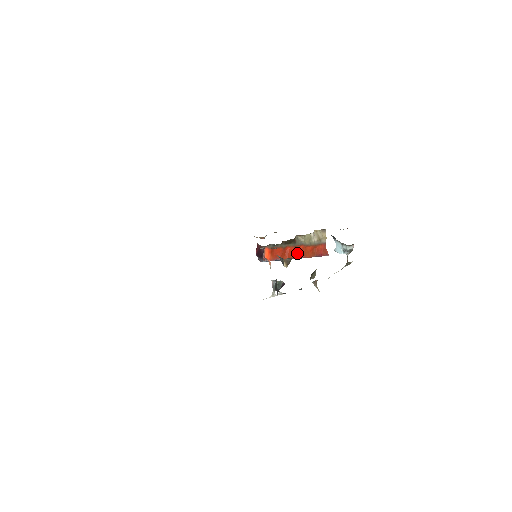
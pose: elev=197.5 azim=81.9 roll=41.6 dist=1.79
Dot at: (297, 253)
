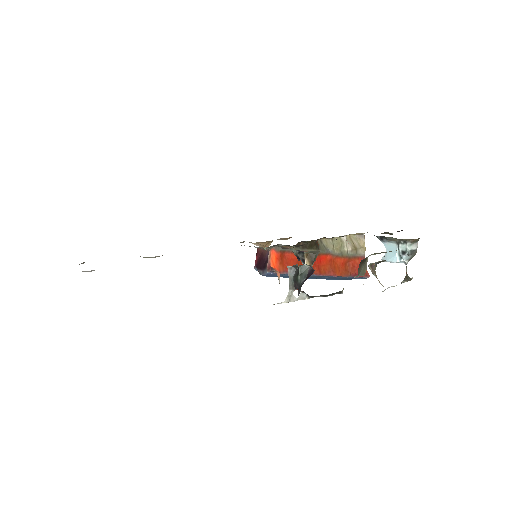
Dot at: (321, 266)
